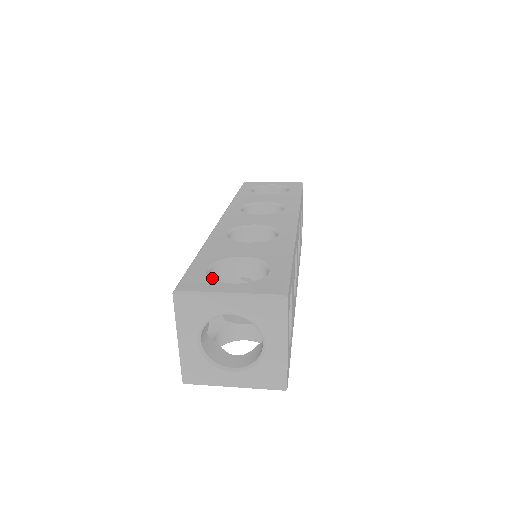
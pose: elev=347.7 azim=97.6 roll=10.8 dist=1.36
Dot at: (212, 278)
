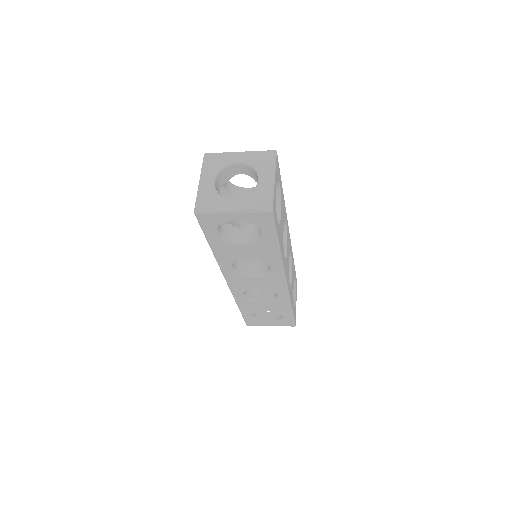
Dot at: (227, 185)
